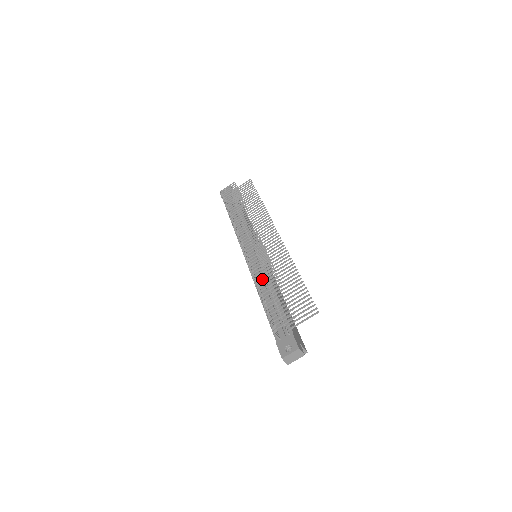
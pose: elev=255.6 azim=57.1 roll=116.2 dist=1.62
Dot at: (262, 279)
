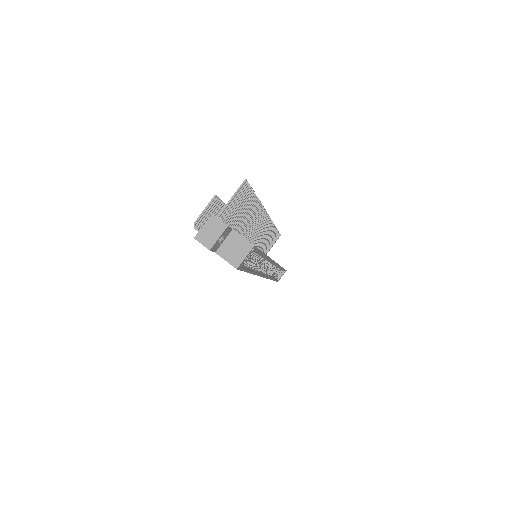
Dot at: occluded
